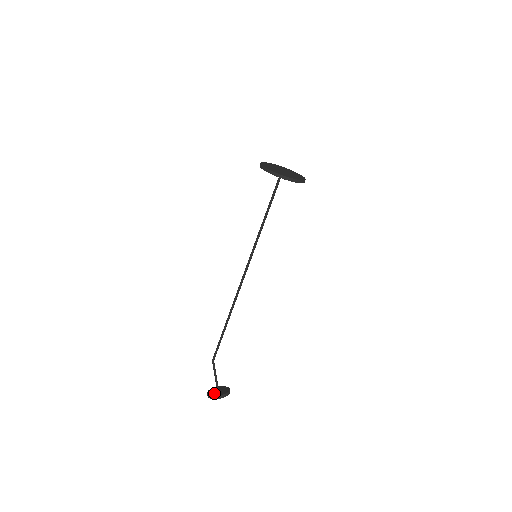
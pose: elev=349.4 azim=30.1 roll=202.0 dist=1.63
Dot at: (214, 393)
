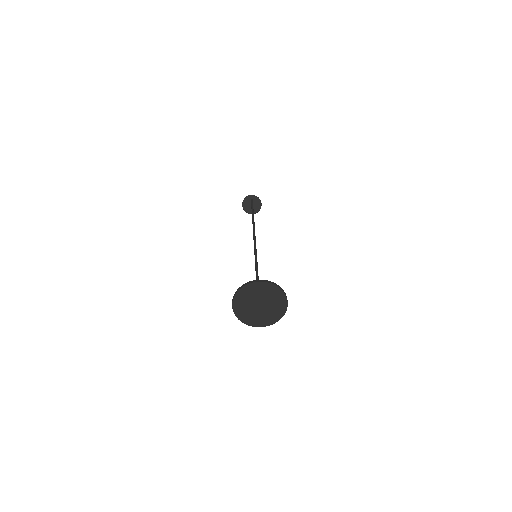
Dot at: (247, 203)
